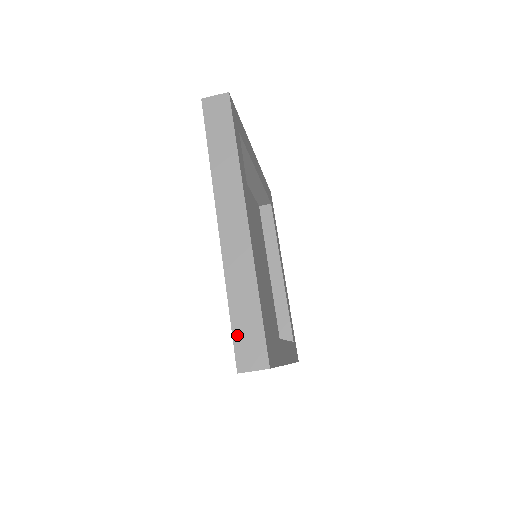
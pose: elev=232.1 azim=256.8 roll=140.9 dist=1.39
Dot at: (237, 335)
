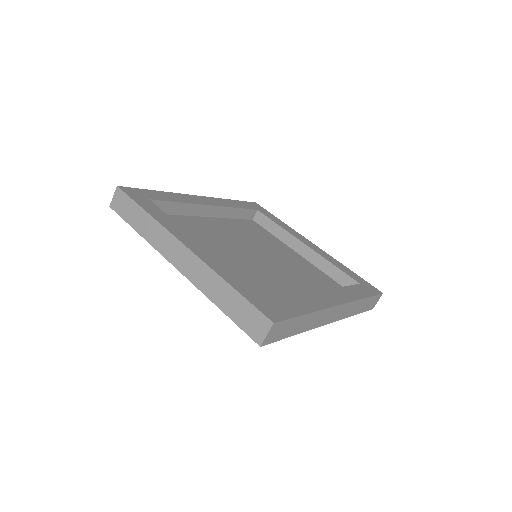
Dot at: (239, 322)
